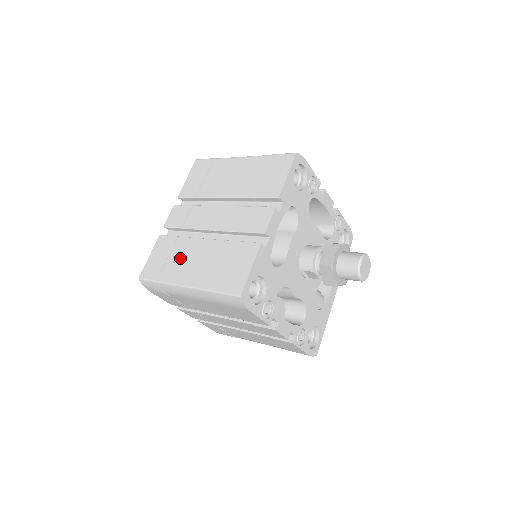
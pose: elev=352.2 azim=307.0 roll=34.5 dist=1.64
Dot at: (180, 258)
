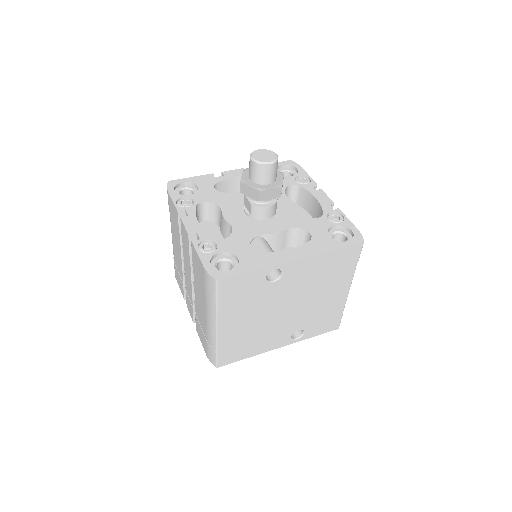
Dot at: occluded
